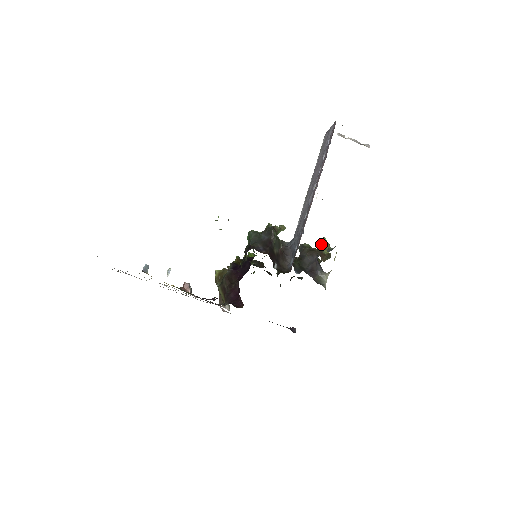
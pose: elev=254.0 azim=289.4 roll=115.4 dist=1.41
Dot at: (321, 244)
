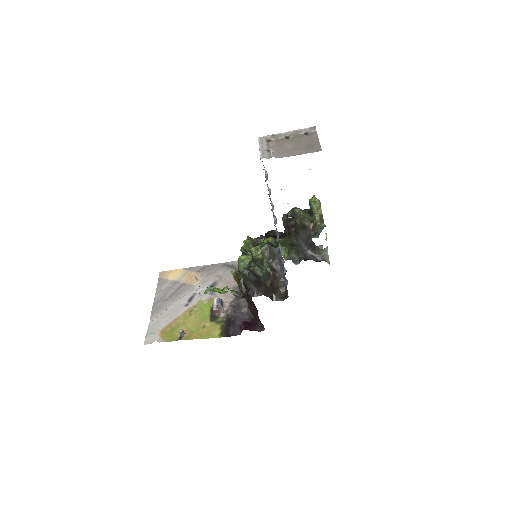
Dot at: occluded
